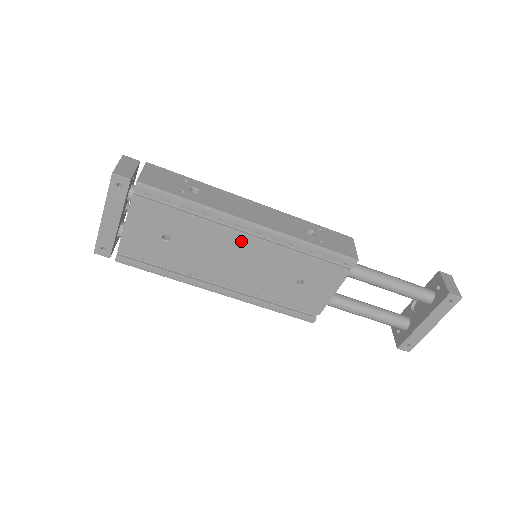
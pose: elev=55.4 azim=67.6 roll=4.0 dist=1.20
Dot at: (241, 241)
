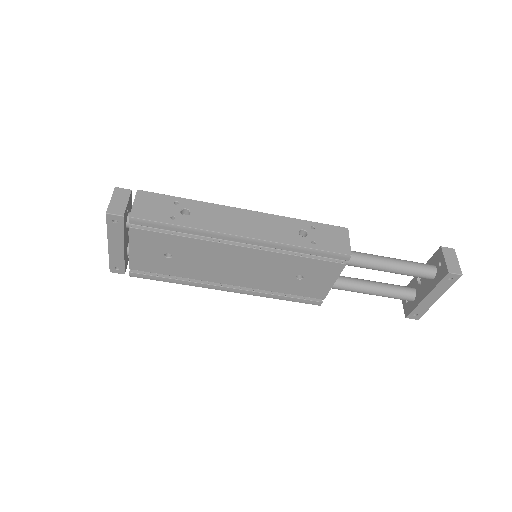
Dot at: (236, 252)
